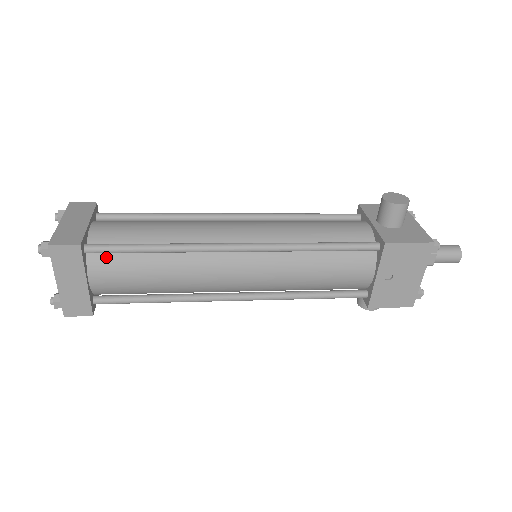
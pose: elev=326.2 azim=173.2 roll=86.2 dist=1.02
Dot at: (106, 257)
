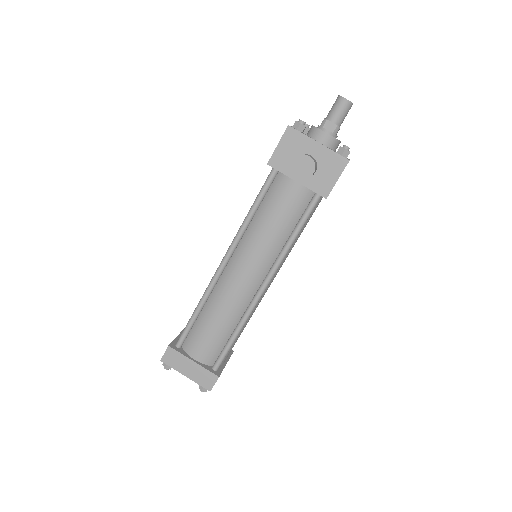
Dot at: occluded
